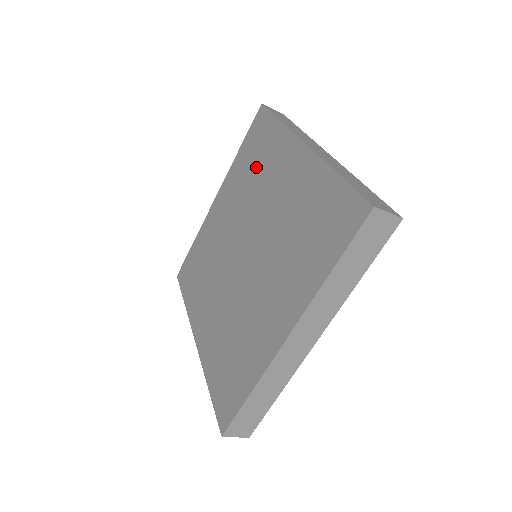
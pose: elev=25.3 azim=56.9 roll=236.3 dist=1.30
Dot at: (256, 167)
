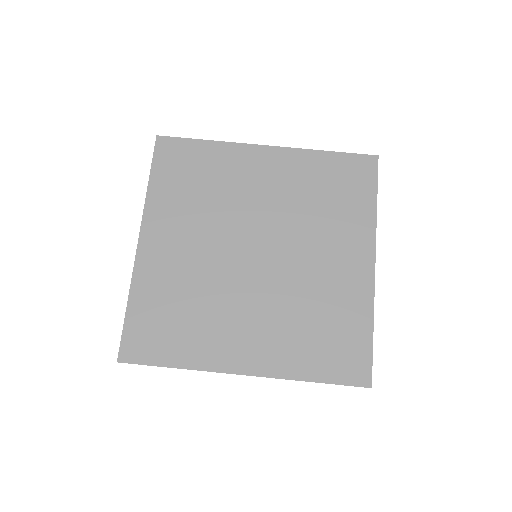
Dot at: (205, 184)
